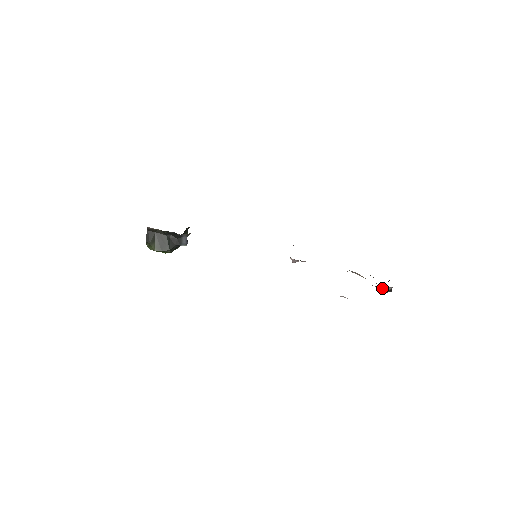
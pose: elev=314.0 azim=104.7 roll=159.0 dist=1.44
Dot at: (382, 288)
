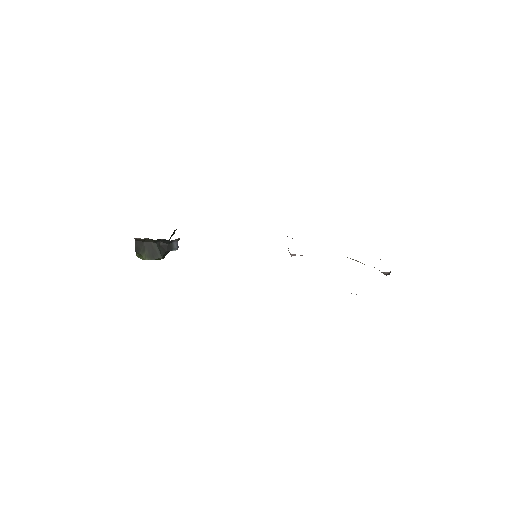
Dot at: (381, 272)
